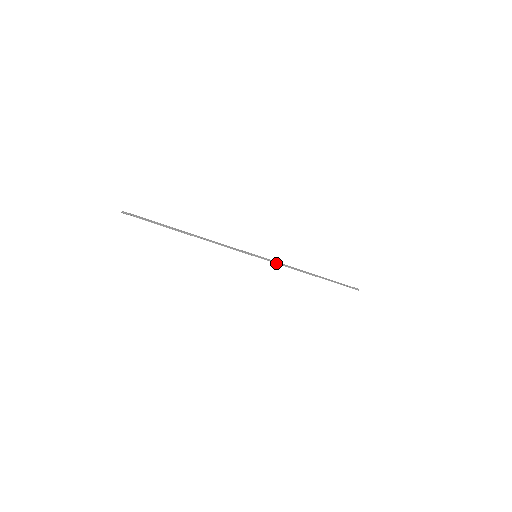
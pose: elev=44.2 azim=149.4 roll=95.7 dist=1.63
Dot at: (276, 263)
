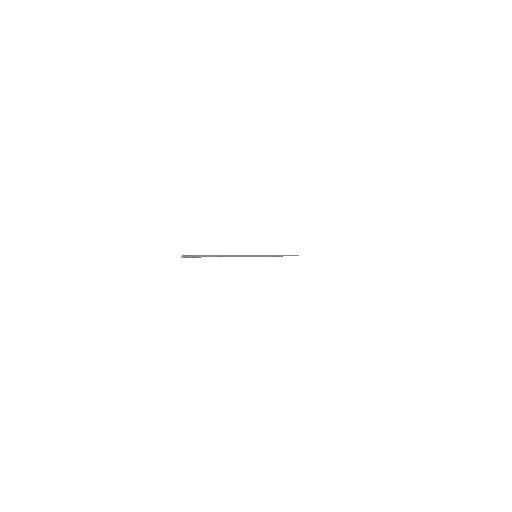
Dot at: (265, 256)
